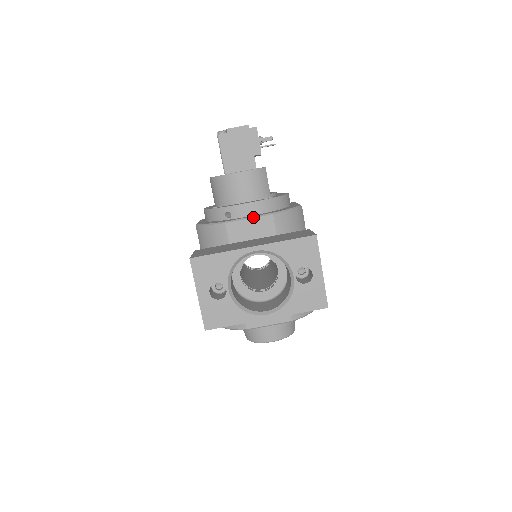
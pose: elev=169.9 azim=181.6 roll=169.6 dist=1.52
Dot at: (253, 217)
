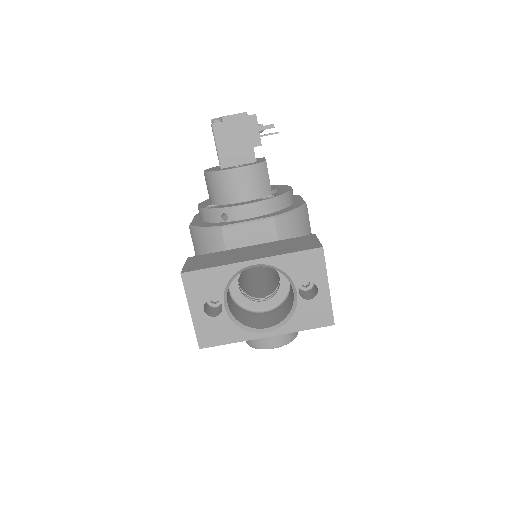
Dot at: (252, 221)
